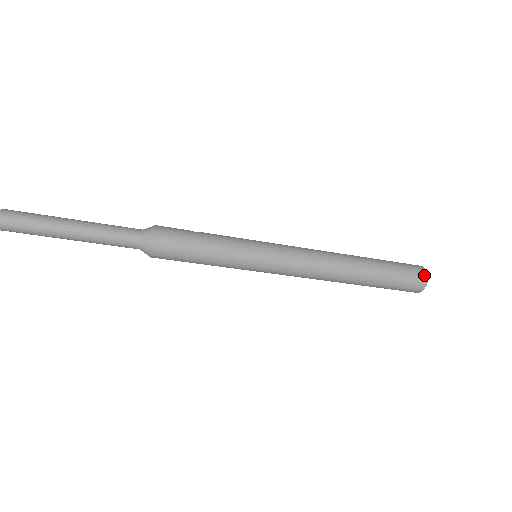
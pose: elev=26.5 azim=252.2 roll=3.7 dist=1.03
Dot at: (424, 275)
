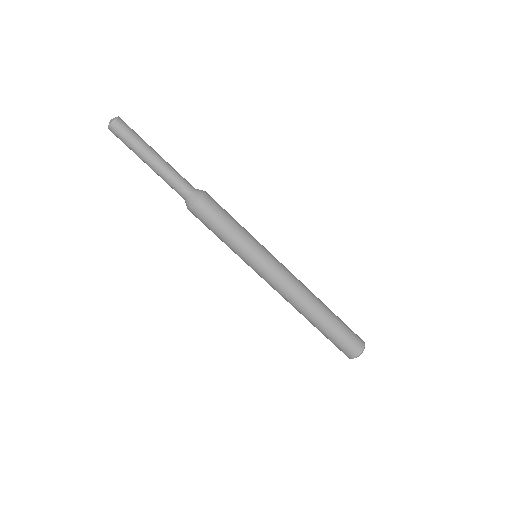
Dot at: (363, 344)
